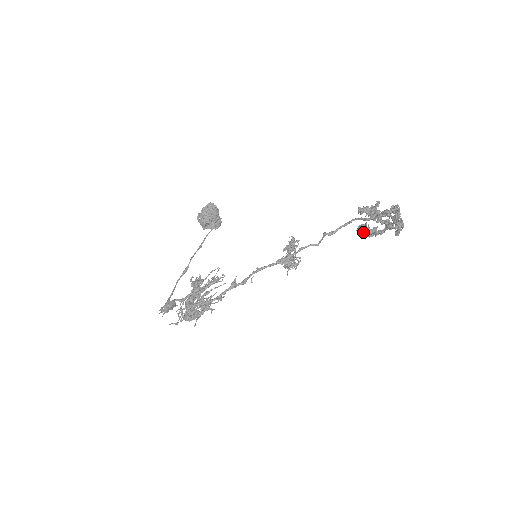
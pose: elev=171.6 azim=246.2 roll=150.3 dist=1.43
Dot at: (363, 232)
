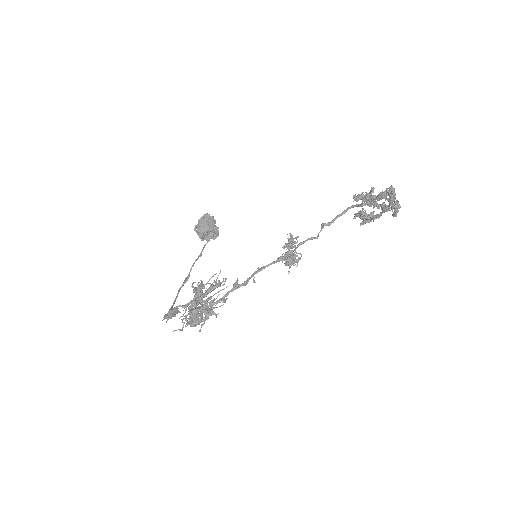
Dot at: (360, 218)
